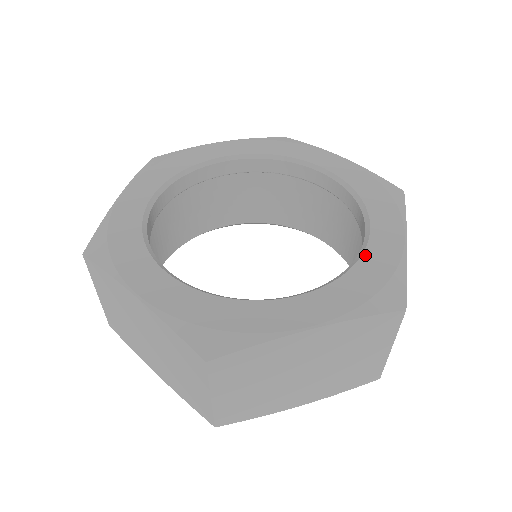
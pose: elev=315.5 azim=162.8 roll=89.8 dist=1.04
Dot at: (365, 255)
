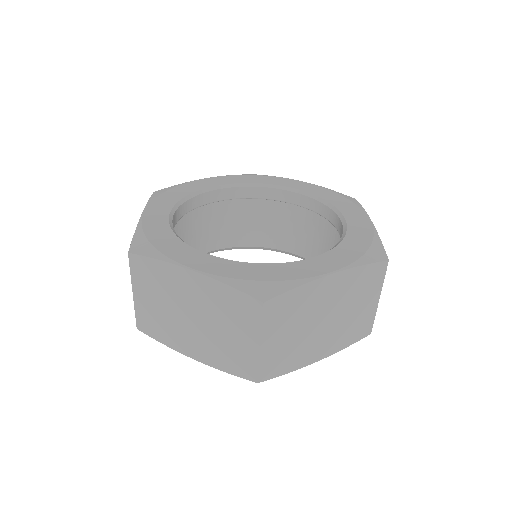
Dot at: (284, 264)
